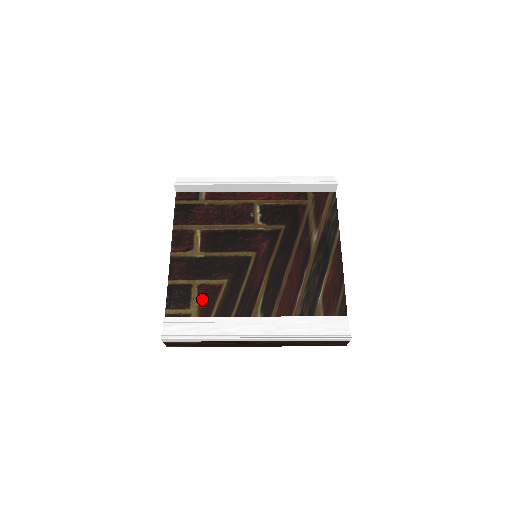
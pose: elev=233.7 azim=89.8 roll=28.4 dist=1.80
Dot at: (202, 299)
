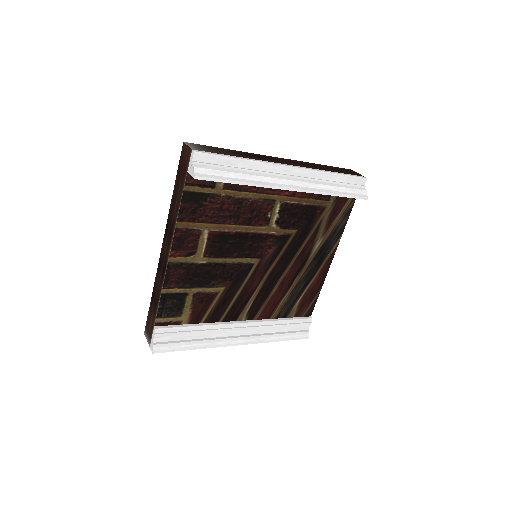
Dot at: (195, 307)
